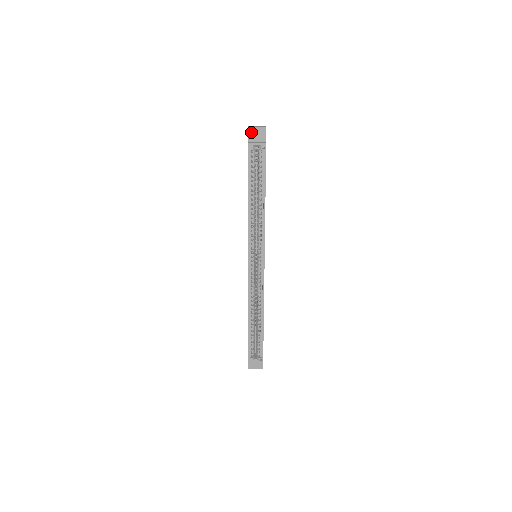
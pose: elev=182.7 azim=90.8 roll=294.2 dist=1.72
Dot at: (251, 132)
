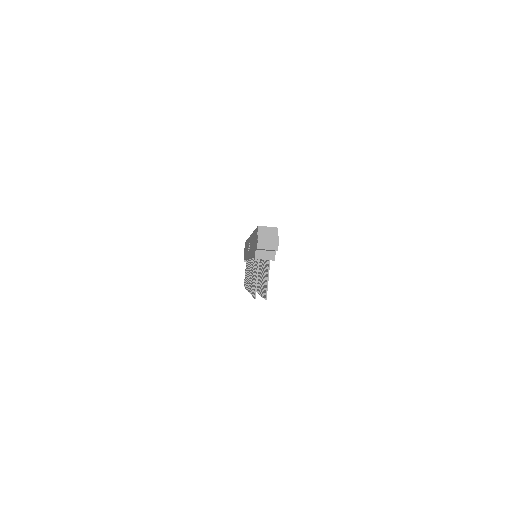
Dot at: occluded
